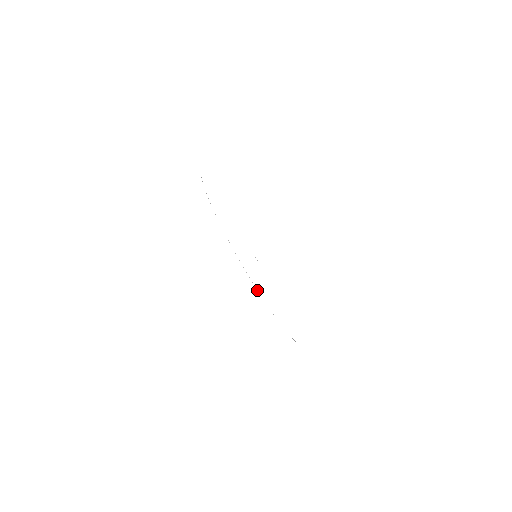
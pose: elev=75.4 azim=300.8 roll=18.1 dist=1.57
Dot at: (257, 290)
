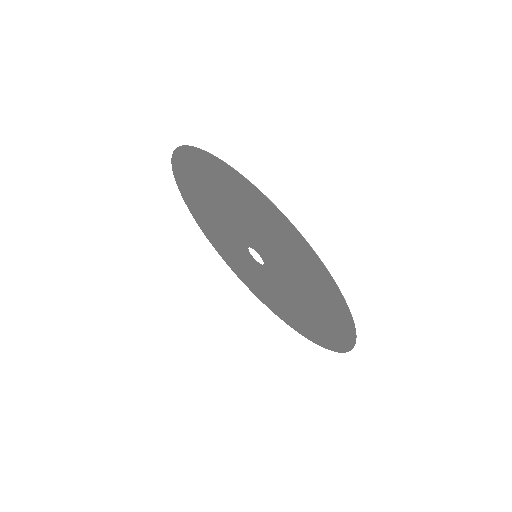
Dot at: (313, 250)
